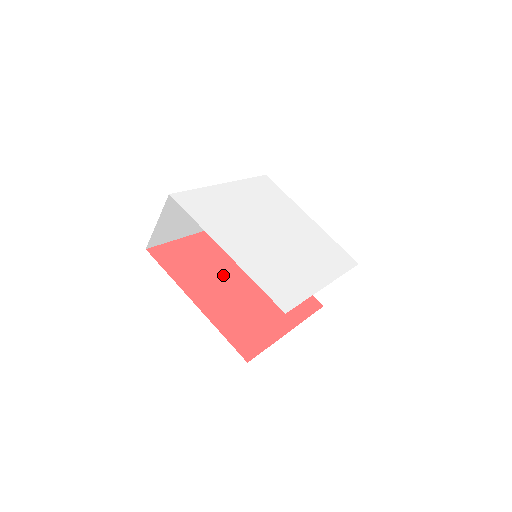
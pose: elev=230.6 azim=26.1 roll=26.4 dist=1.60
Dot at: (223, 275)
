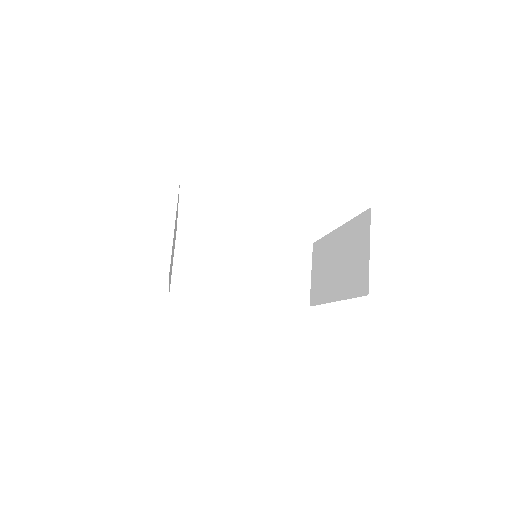
Dot at: occluded
